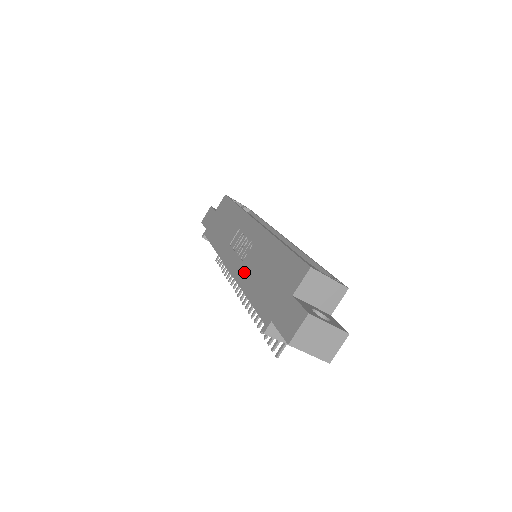
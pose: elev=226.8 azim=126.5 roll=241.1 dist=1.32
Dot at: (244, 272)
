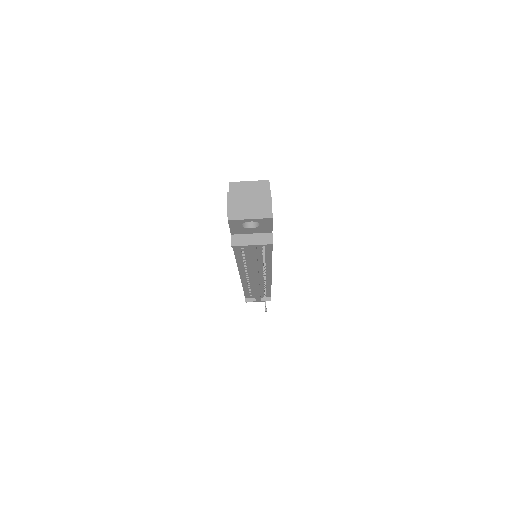
Dot at: occluded
